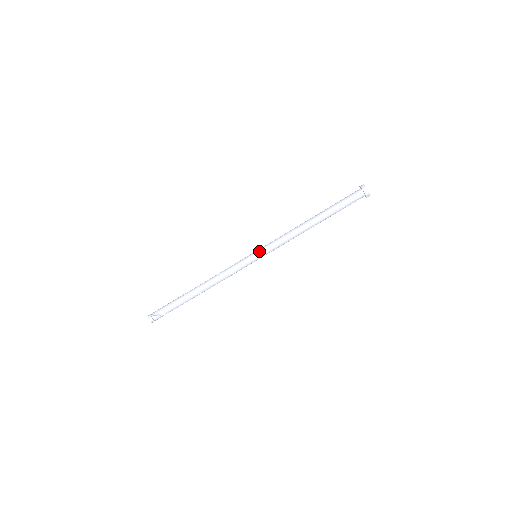
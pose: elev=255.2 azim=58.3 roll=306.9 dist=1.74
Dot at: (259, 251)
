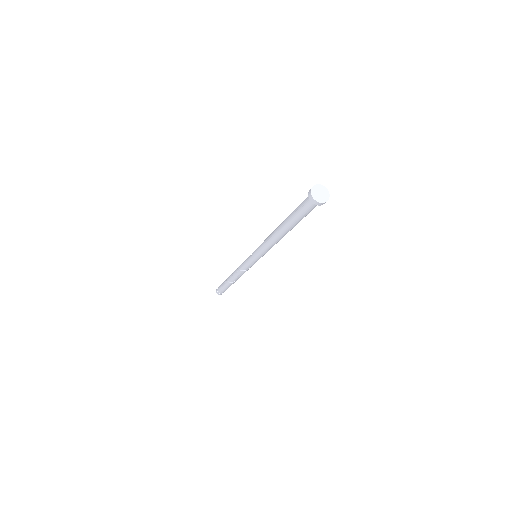
Dot at: (253, 256)
